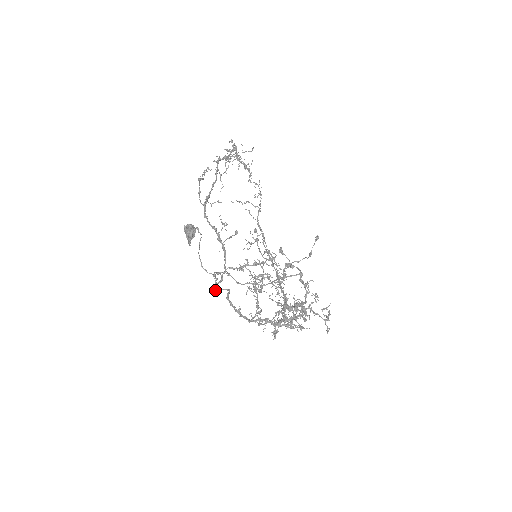
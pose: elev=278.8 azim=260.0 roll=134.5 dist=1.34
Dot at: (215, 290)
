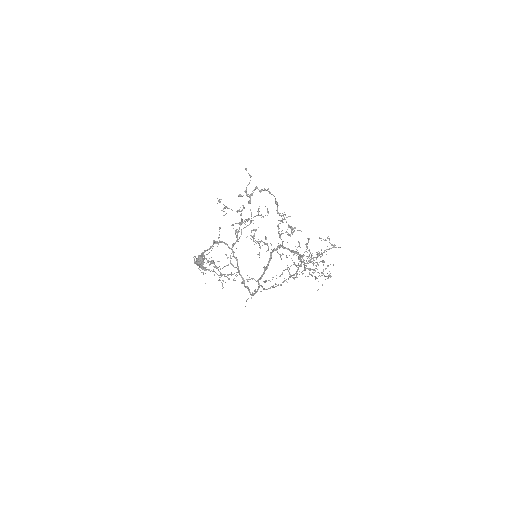
Dot at: (248, 288)
